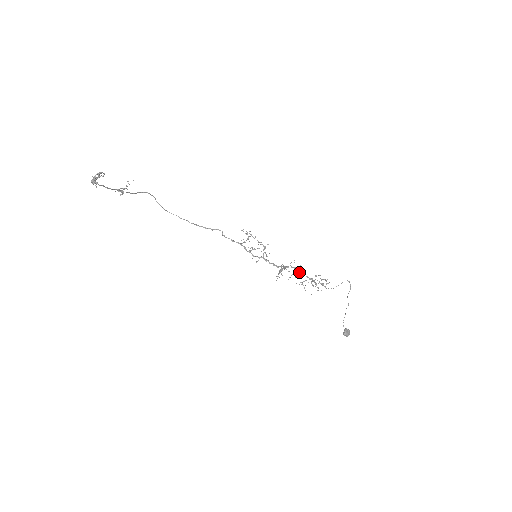
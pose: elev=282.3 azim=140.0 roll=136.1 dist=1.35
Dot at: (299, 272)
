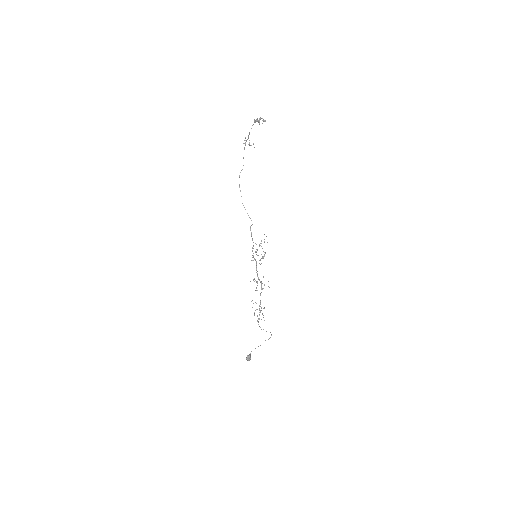
Dot at: occluded
